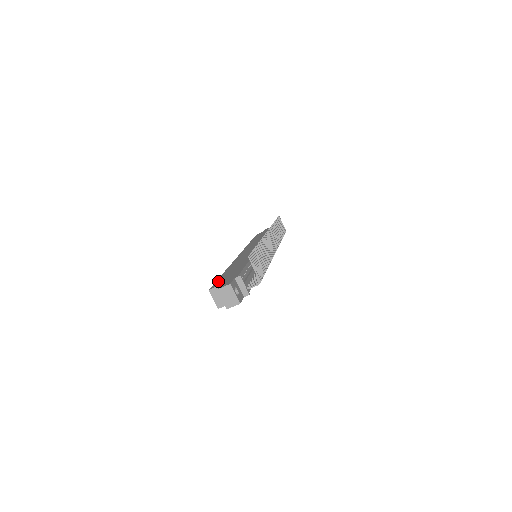
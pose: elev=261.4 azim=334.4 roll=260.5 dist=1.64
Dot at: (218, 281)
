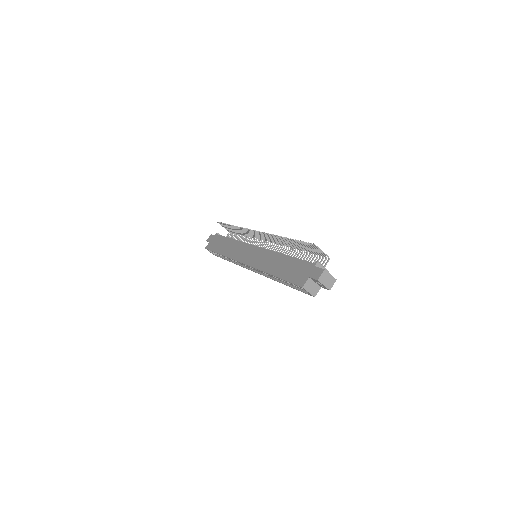
Dot at: (293, 280)
